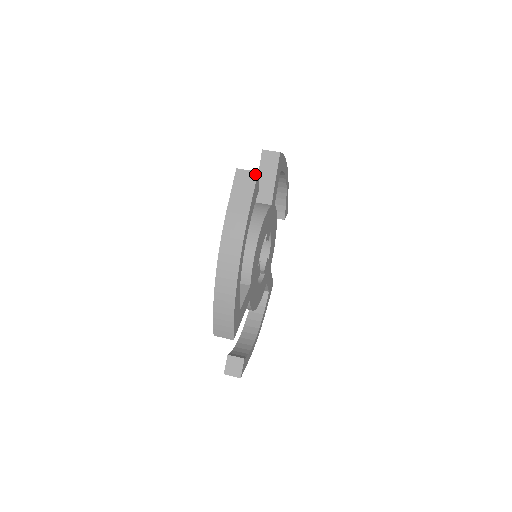
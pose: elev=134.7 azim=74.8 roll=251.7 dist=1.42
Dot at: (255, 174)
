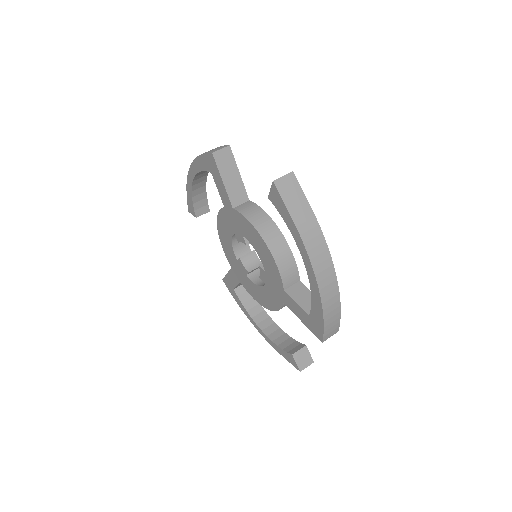
Dot at: (292, 175)
